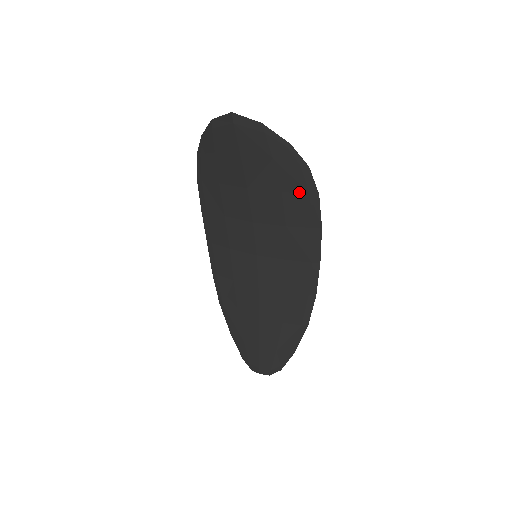
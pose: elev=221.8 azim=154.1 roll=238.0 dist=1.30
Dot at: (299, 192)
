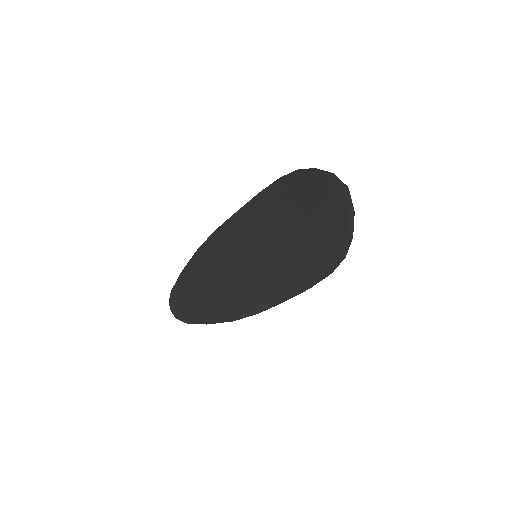
Dot at: (324, 260)
